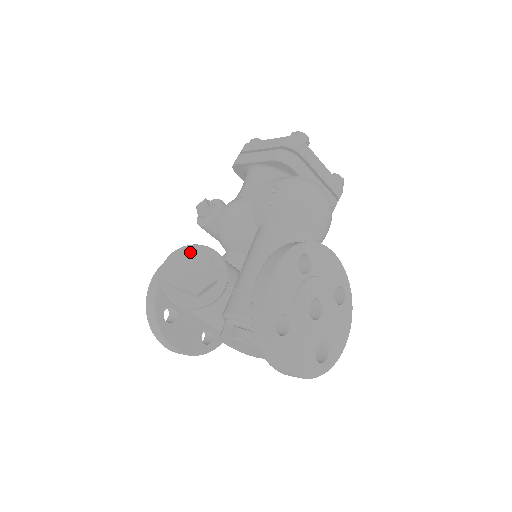
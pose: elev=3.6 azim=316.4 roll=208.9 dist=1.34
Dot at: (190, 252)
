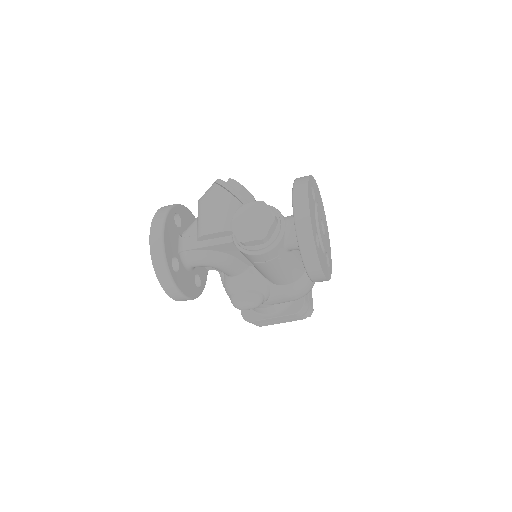
Dot at: occluded
